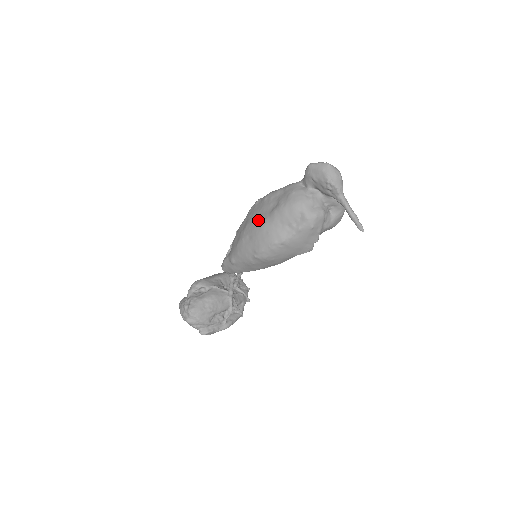
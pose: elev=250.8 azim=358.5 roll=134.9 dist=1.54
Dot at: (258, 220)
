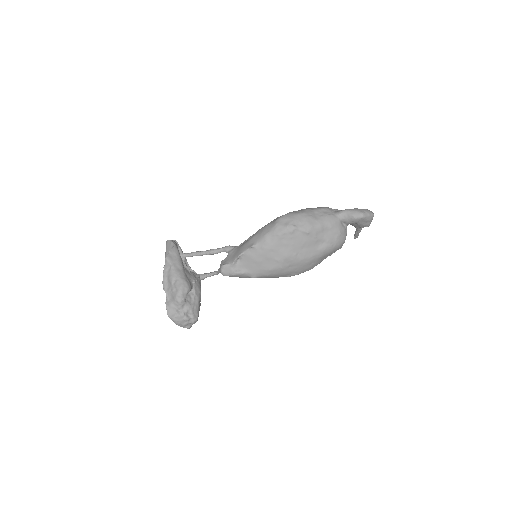
Dot at: (304, 255)
